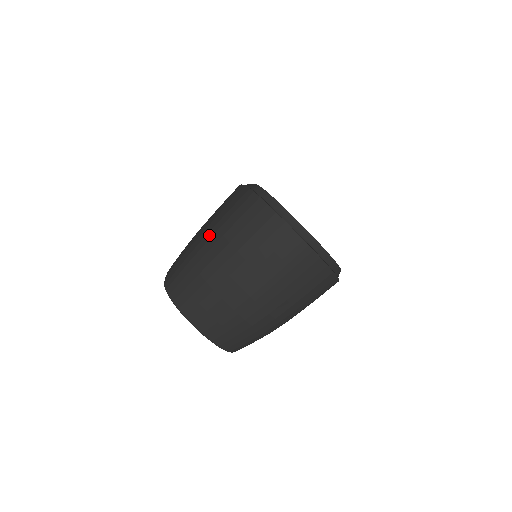
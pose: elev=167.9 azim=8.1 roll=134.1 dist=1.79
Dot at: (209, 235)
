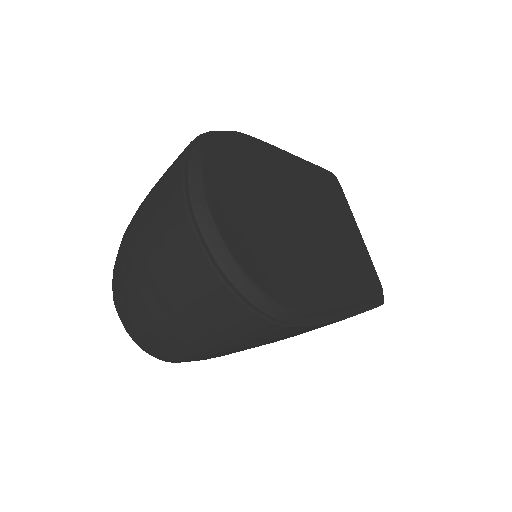
Dot at: occluded
